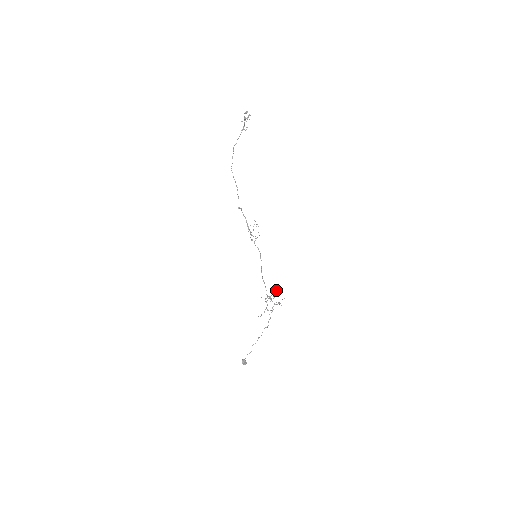
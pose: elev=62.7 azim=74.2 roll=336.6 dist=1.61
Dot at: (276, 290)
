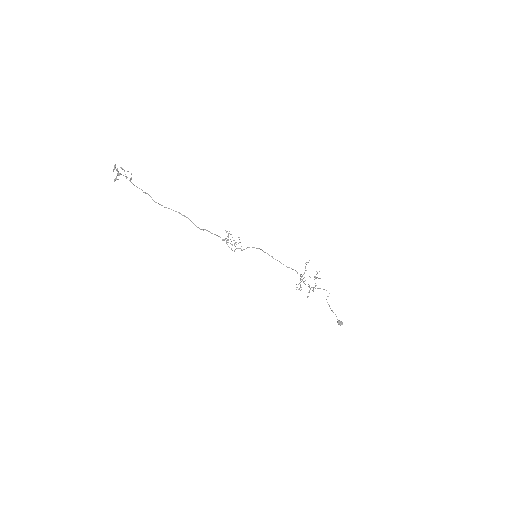
Dot at: occluded
